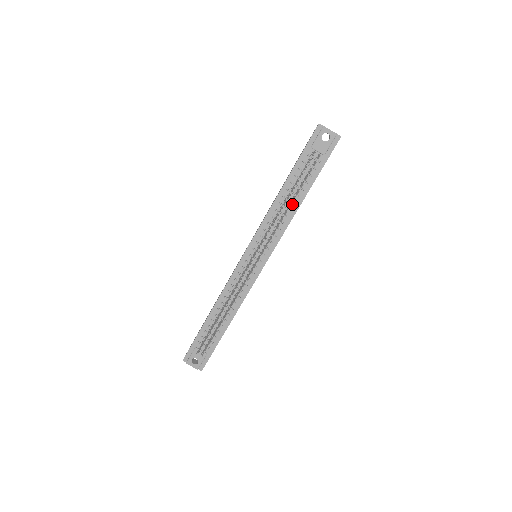
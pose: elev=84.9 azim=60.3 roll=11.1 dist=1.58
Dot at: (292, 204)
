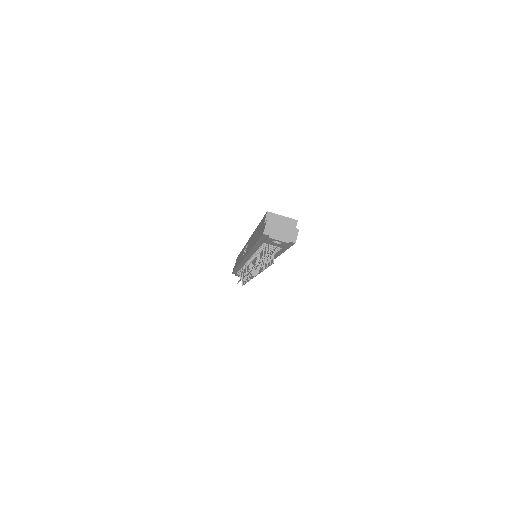
Dot at: occluded
